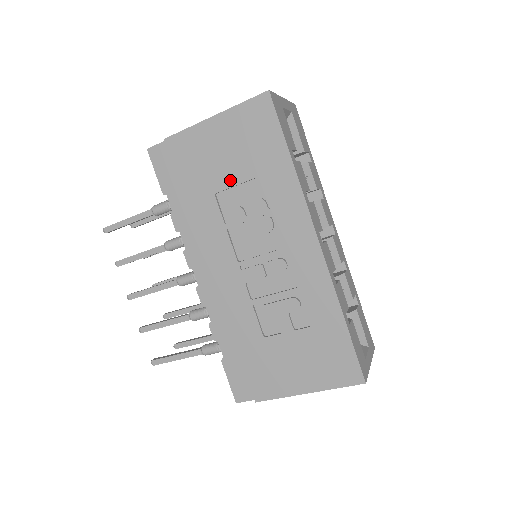
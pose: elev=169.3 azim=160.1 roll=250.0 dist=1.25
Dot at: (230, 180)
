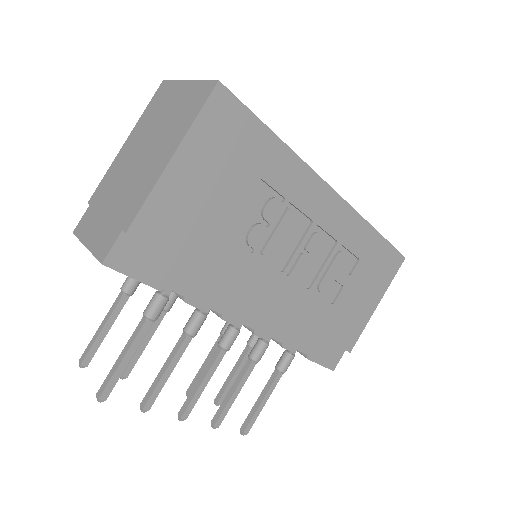
Dot at: (233, 209)
